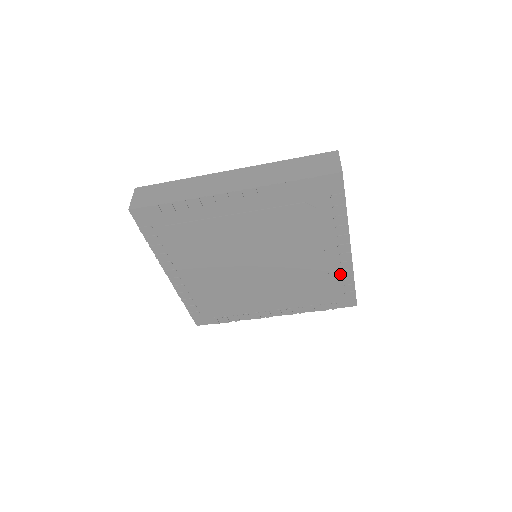
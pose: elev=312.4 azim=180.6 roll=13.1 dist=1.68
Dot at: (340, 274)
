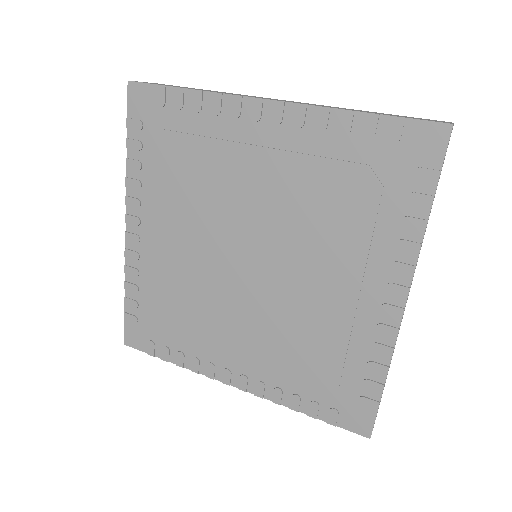
Dot at: (368, 350)
